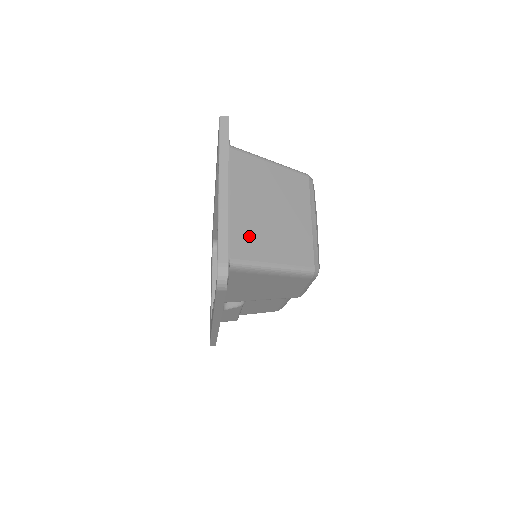
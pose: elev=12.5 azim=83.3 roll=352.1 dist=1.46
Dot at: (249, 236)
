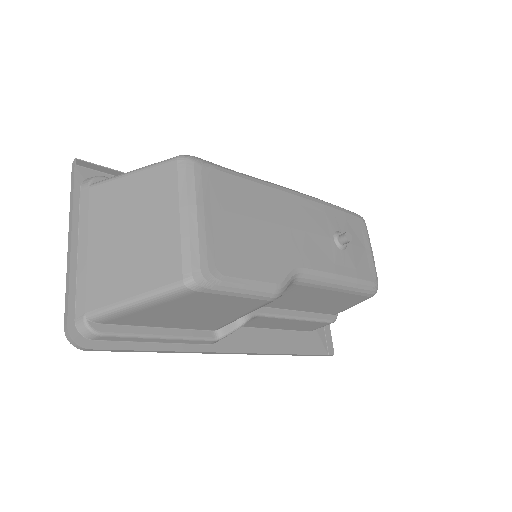
Dot at: (105, 277)
